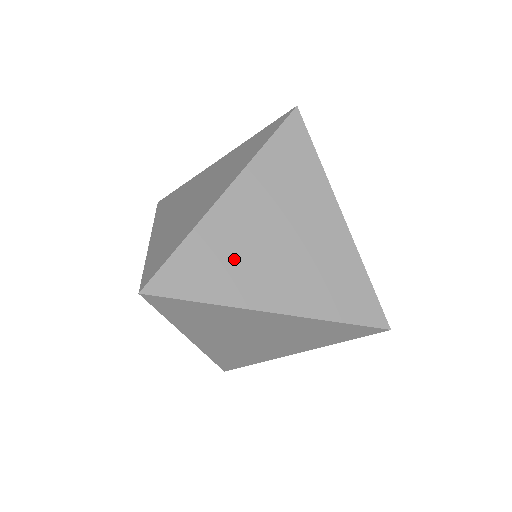
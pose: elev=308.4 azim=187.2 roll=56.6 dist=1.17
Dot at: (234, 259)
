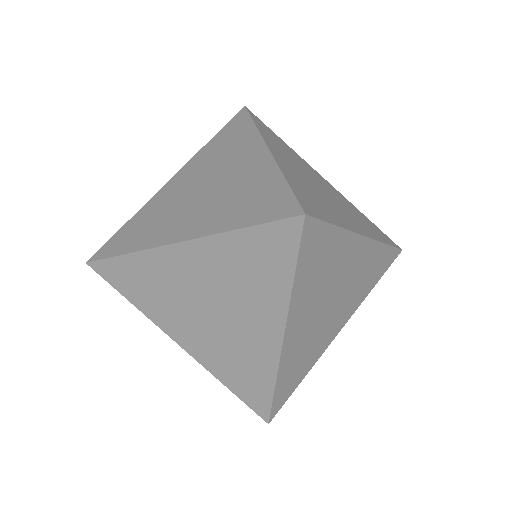
Dot at: (317, 196)
